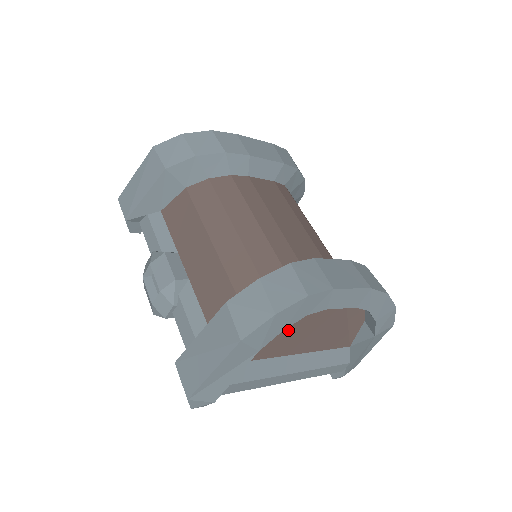
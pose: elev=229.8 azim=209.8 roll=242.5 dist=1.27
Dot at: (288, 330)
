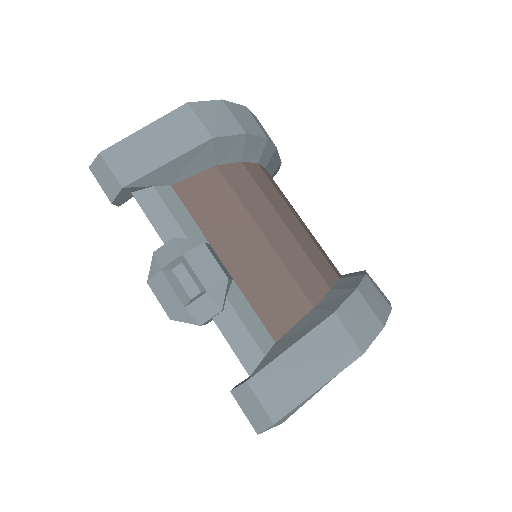
Dot at: occluded
